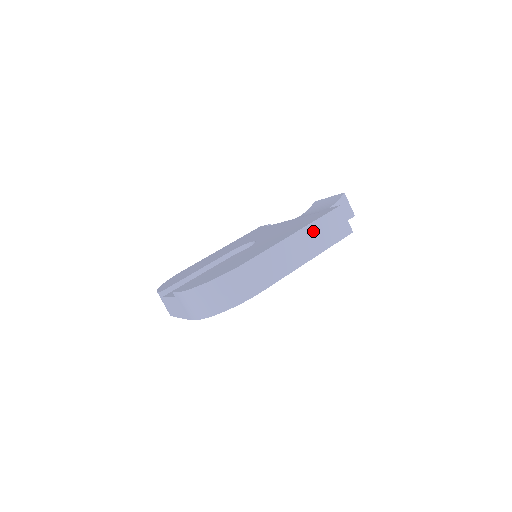
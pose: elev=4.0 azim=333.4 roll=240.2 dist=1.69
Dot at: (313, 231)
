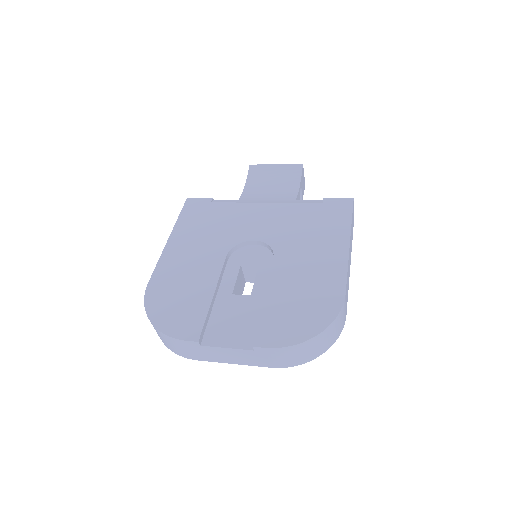
Dot at: (351, 234)
